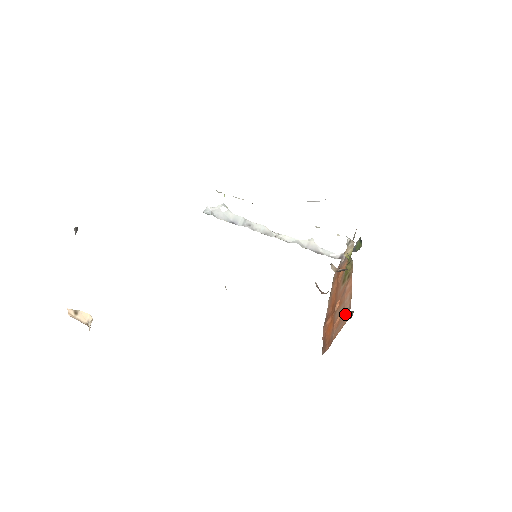
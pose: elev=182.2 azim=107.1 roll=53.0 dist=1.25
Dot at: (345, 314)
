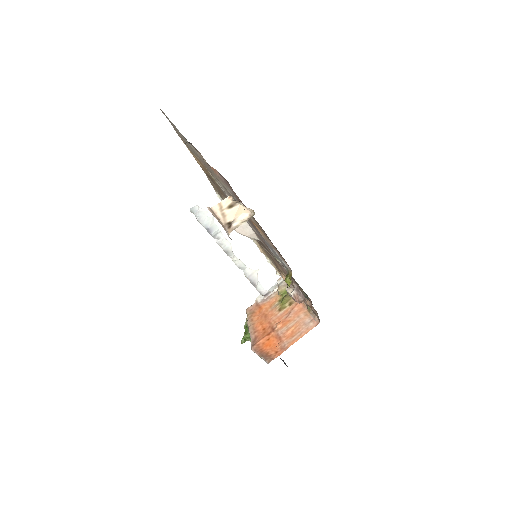
Dot at: (306, 324)
